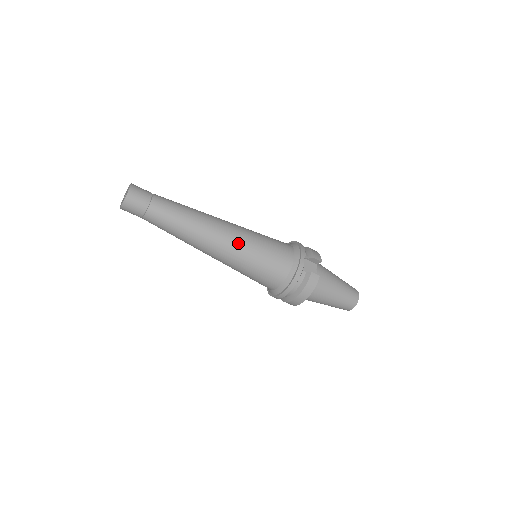
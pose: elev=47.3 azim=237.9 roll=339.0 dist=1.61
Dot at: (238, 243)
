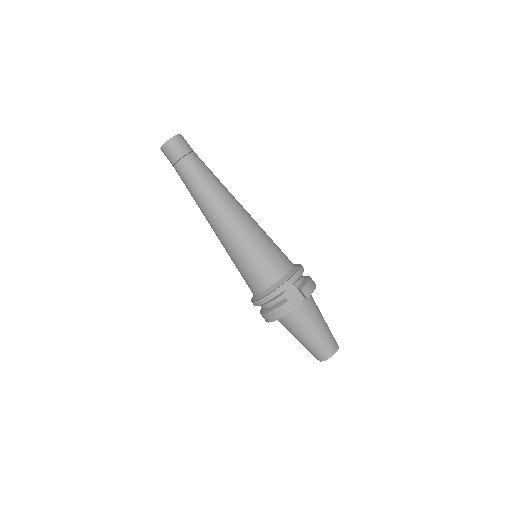
Dot at: (237, 234)
